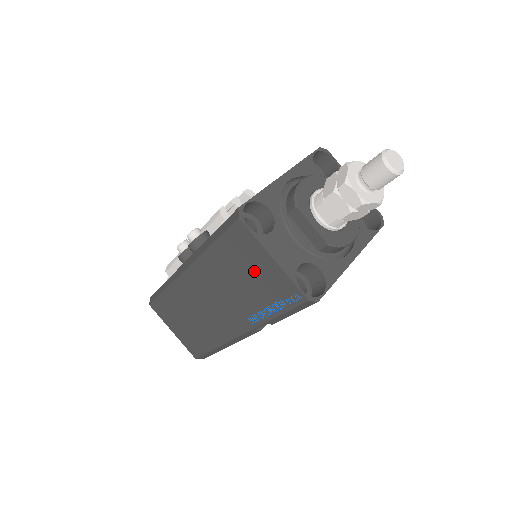
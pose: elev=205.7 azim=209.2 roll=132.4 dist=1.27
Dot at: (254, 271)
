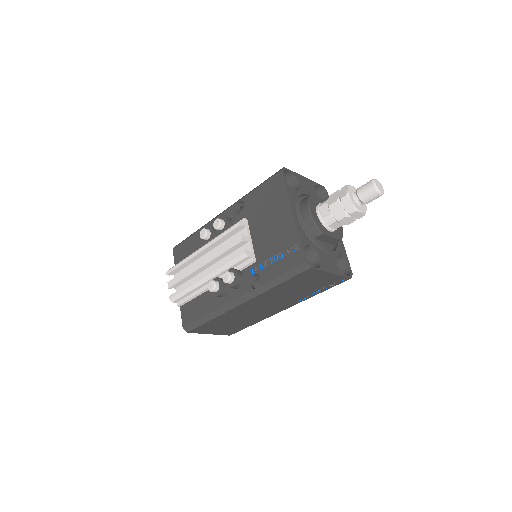
Dot at: (312, 283)
